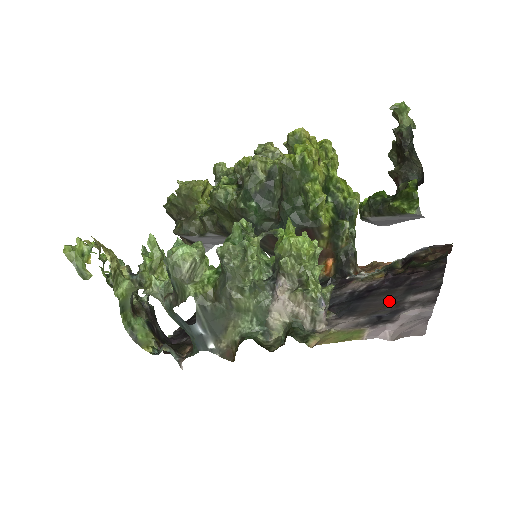
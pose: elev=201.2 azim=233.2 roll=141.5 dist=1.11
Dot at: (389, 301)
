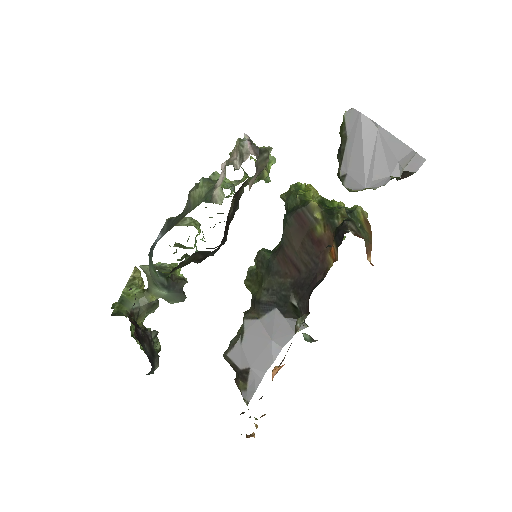
Dot at: occluded
